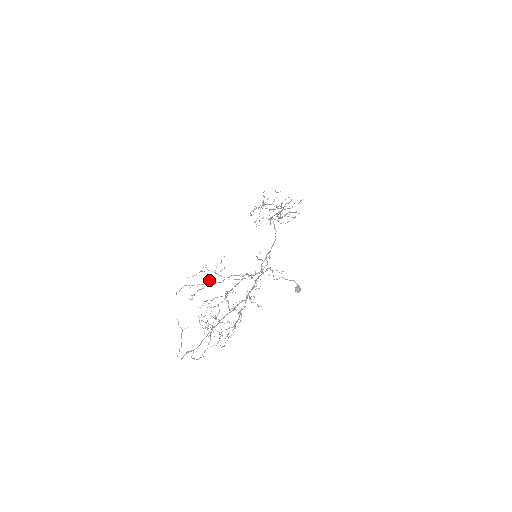
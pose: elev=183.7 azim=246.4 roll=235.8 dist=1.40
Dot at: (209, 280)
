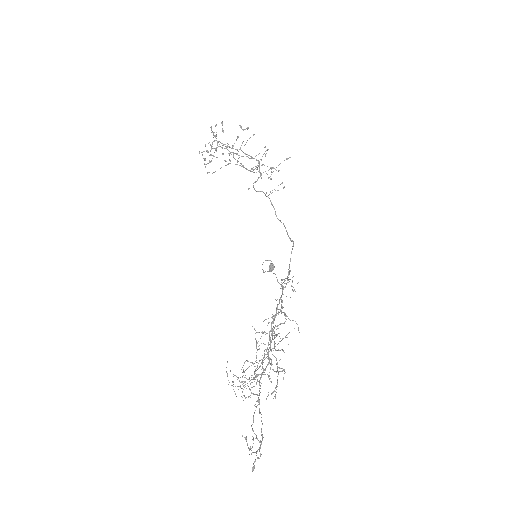
Dot at: (267, 353)
